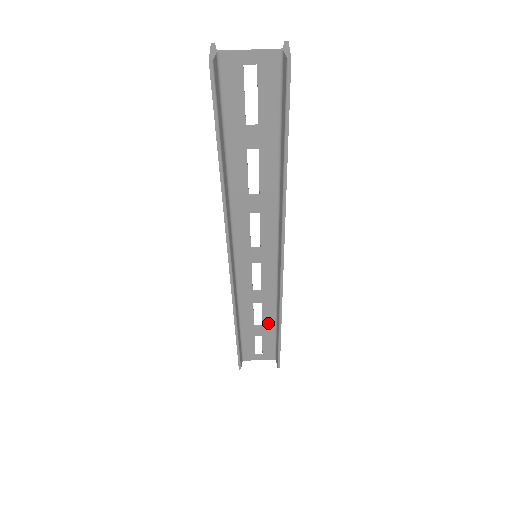
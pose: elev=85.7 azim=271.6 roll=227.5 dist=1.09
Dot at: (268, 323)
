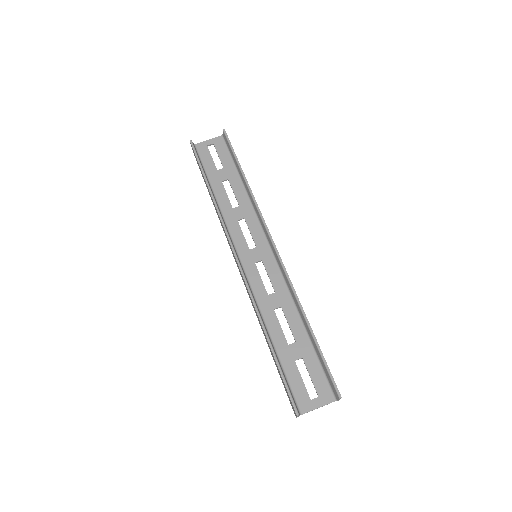
Dot at: (299, 335)
